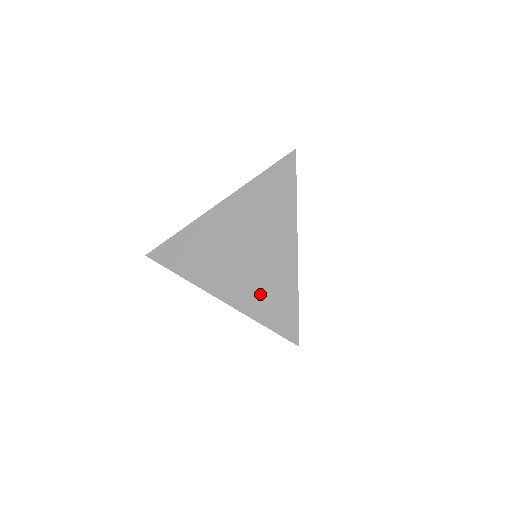
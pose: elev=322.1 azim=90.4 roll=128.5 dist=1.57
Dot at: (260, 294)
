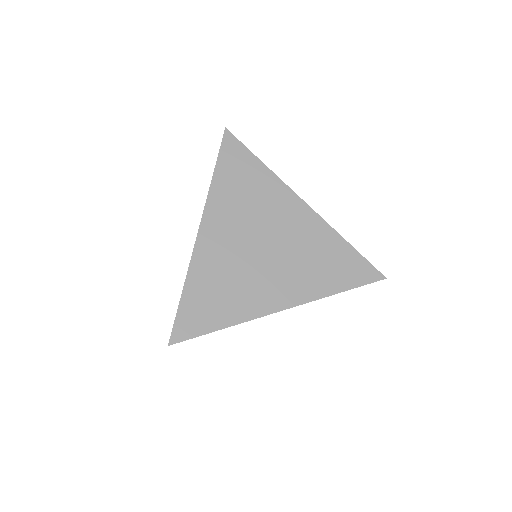
Dot at: (318, 270)
